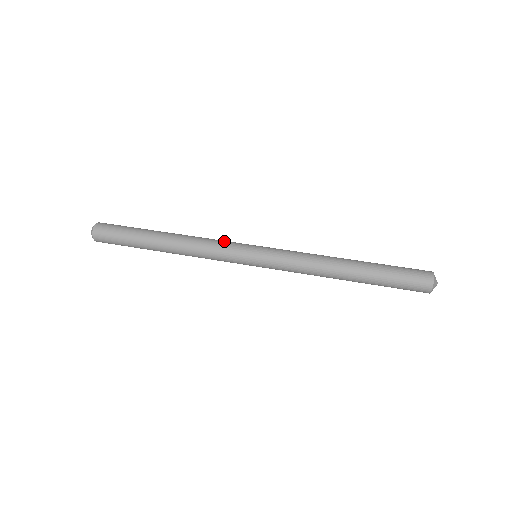
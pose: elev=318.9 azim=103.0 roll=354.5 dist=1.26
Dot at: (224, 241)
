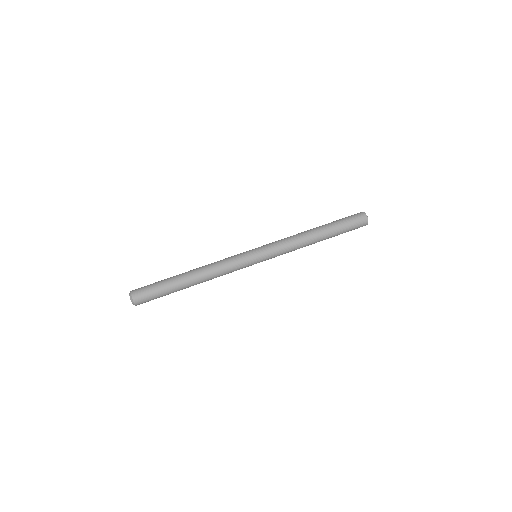
Dot at: (232, 259)
